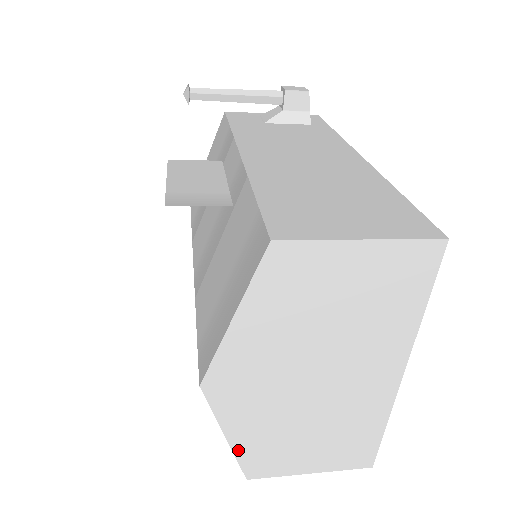
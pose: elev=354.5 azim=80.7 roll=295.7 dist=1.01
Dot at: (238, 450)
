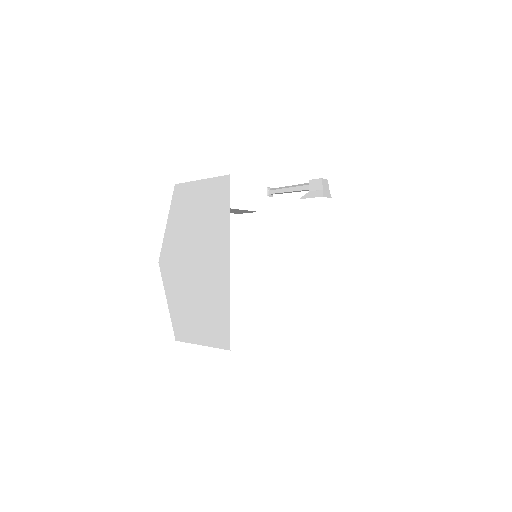
Dot at: (171, 313)
